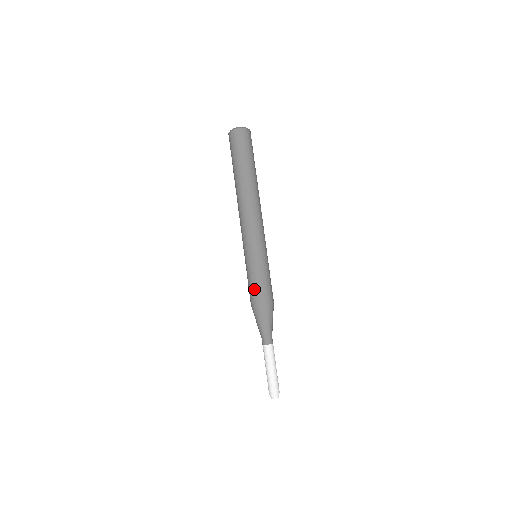
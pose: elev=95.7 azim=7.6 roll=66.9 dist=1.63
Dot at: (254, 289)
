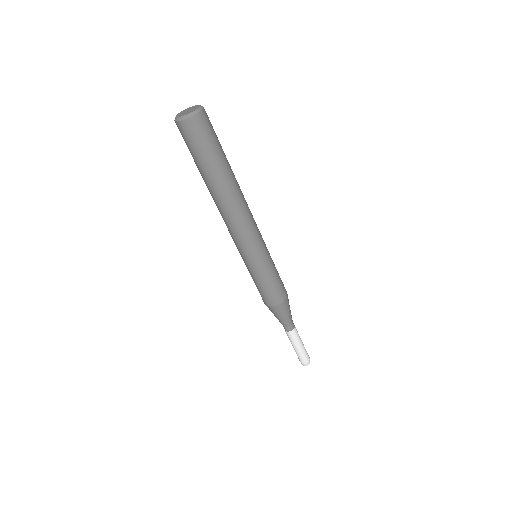
Dot at: occluded
